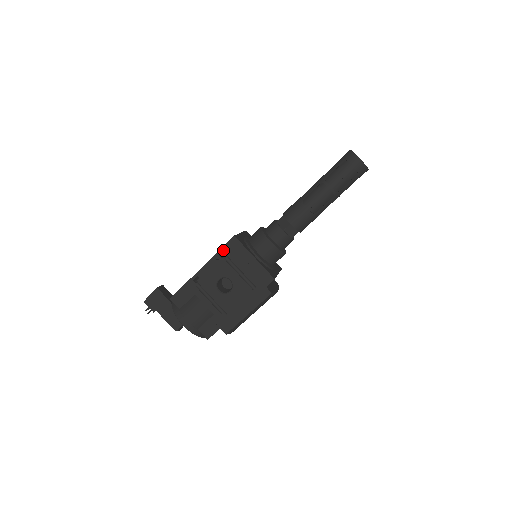
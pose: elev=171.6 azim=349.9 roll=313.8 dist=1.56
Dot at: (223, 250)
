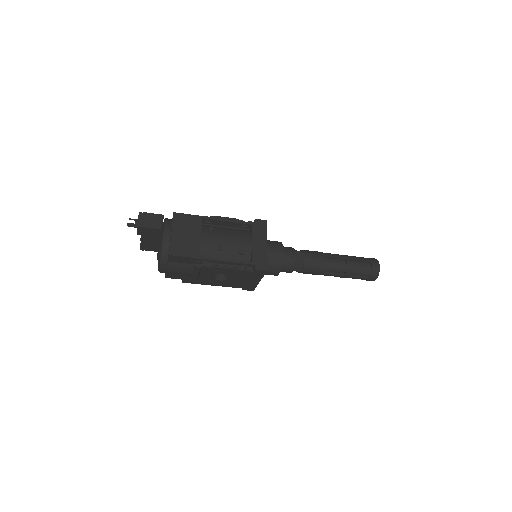
Dot at: (248, 265)
